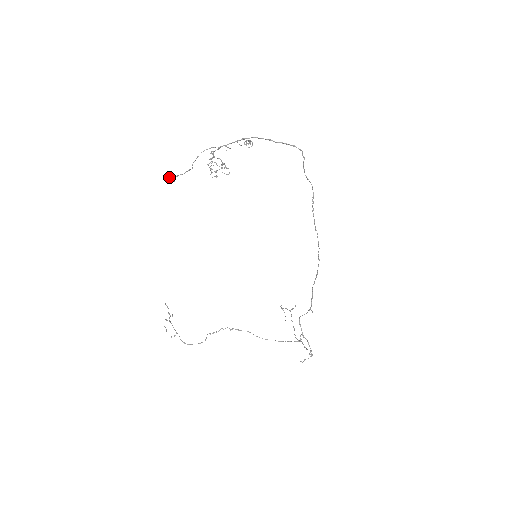
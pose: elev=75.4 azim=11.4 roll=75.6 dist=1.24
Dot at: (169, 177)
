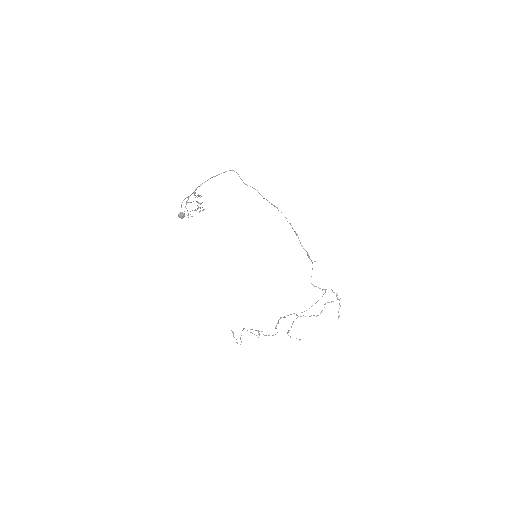
Dot at: (180, 214)
